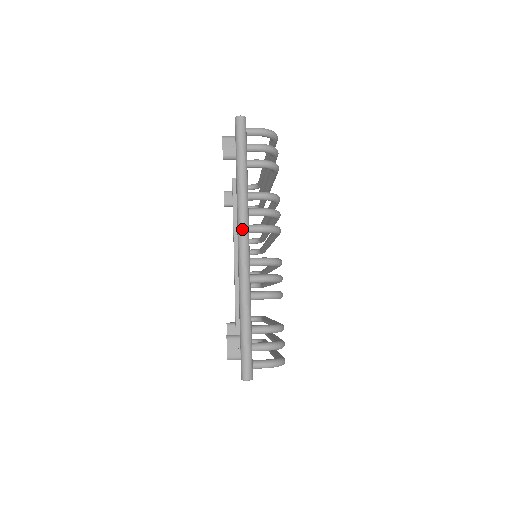
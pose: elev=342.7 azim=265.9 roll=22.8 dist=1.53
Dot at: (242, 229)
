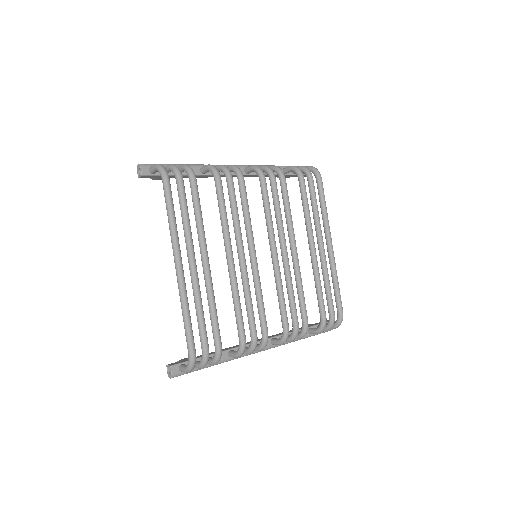
Dot at: occluded
